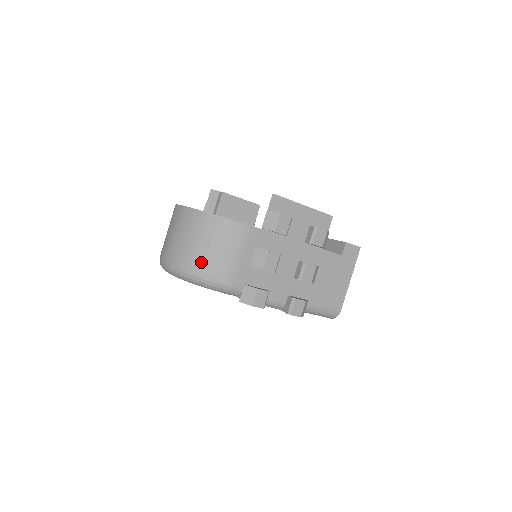
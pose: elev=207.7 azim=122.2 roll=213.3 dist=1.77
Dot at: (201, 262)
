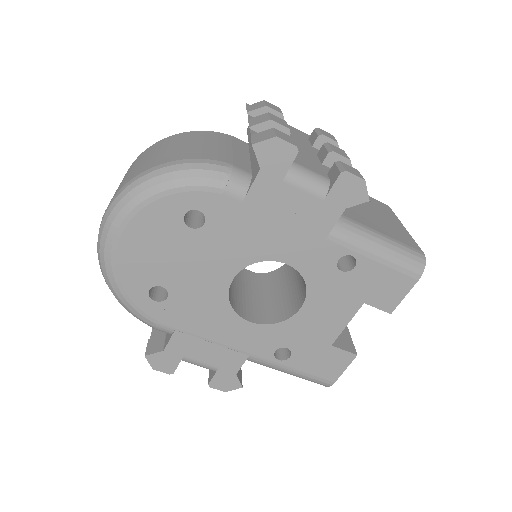
Dot at: (171, 156)
